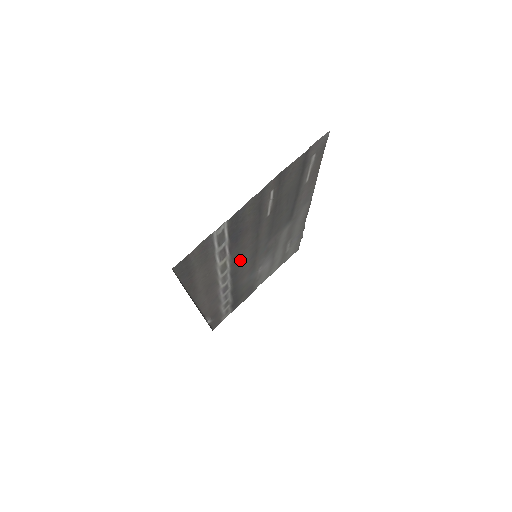
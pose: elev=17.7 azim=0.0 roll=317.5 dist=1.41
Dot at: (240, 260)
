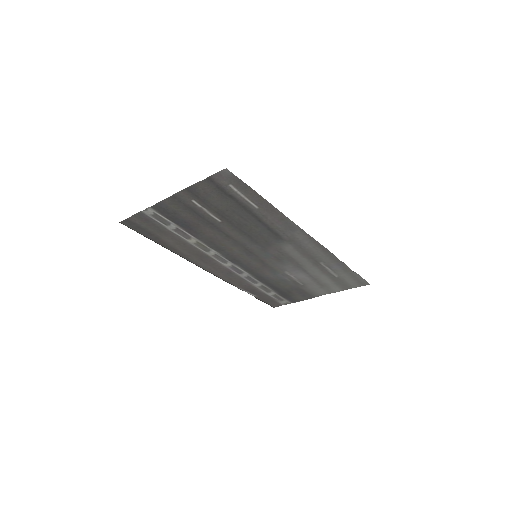
Dot at: (227, 250)
